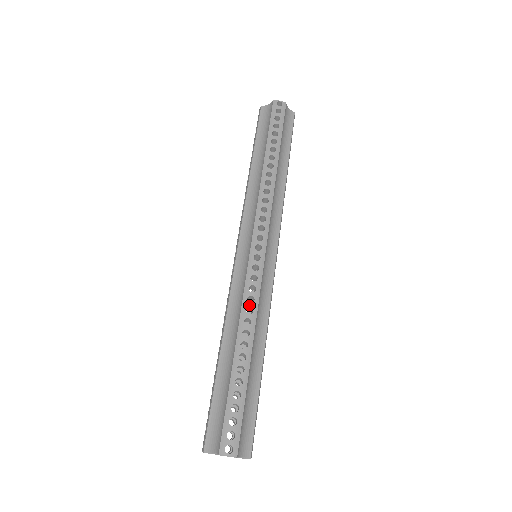
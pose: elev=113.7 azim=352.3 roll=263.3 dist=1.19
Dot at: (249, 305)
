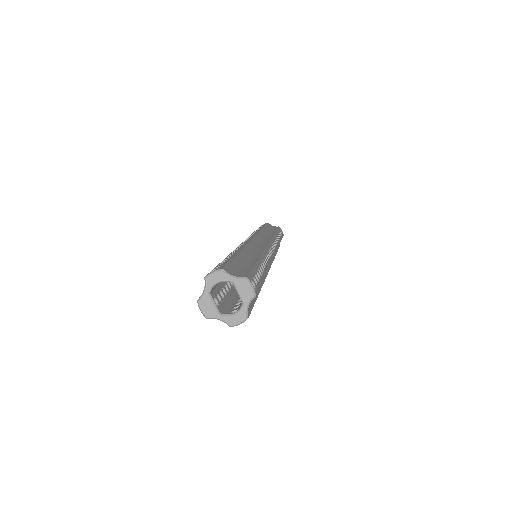
Dot at: occluded
